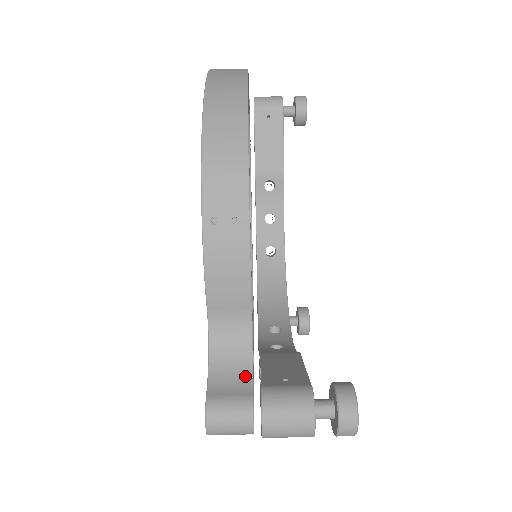
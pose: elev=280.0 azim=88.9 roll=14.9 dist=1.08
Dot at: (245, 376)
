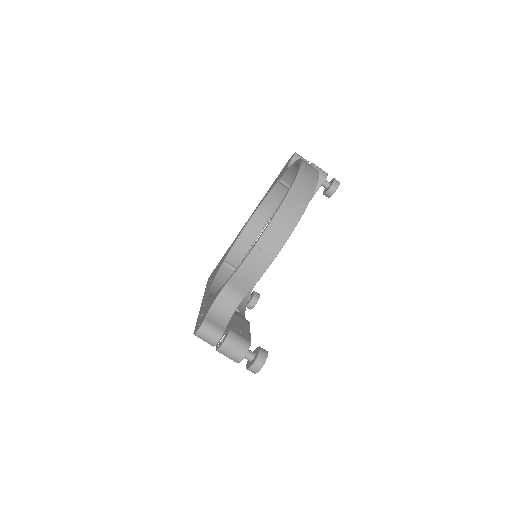
Dot at: (225, 320)
